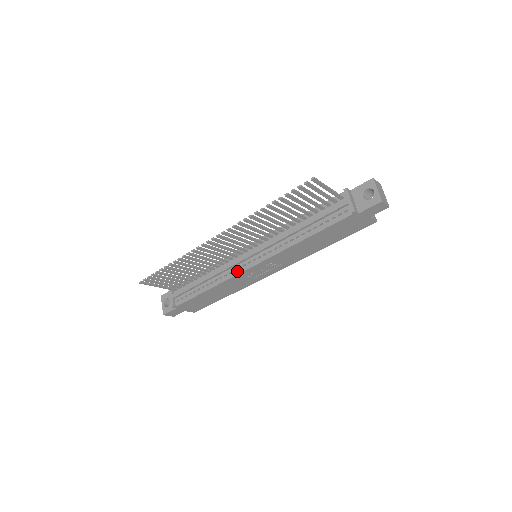
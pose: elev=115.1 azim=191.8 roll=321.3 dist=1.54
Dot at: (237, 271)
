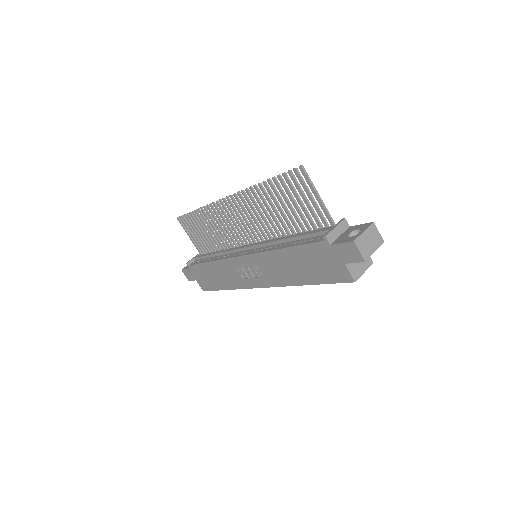
Dot at: (232, 255)
